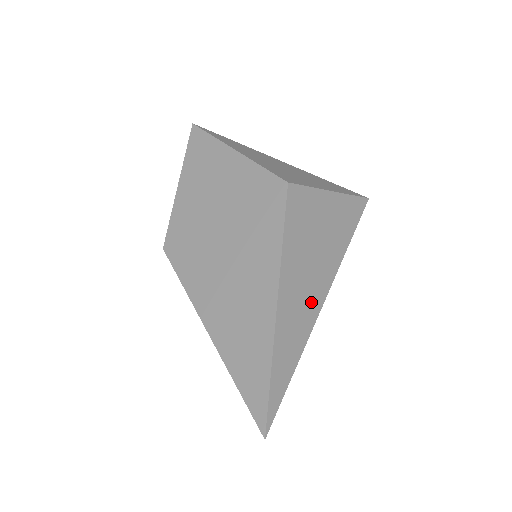
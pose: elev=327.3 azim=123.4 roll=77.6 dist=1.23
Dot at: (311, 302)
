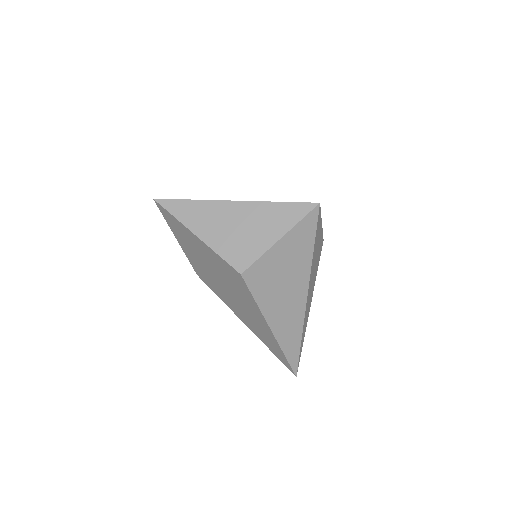
Dot at: (296, 312)
